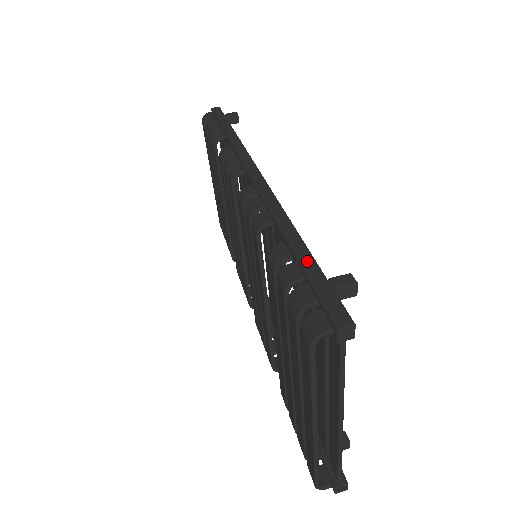
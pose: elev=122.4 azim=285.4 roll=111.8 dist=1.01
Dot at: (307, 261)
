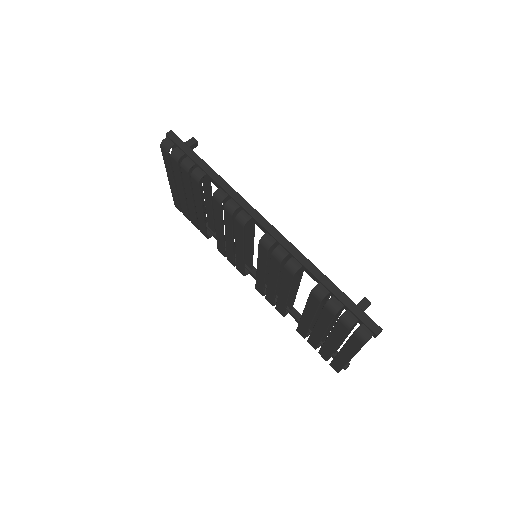
Dot at: (341, 296)
